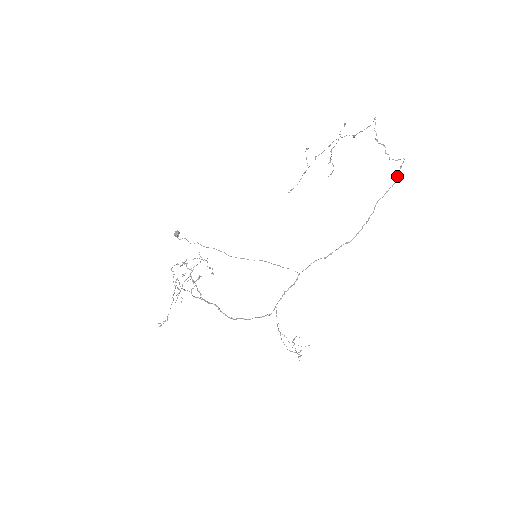
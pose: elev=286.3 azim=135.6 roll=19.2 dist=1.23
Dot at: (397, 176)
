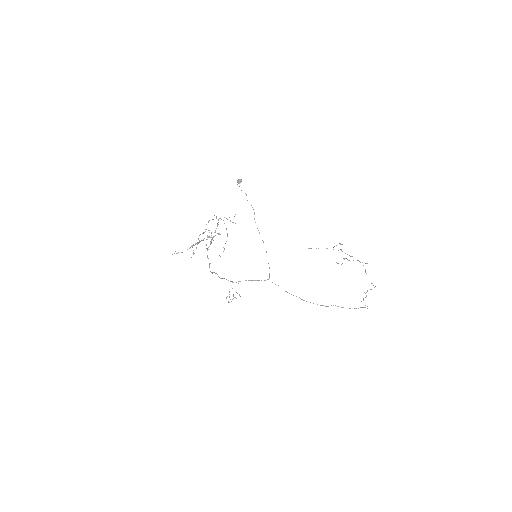
Dot at: occluded
